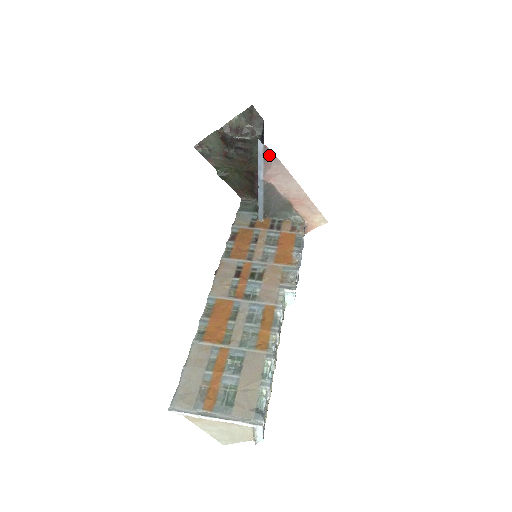
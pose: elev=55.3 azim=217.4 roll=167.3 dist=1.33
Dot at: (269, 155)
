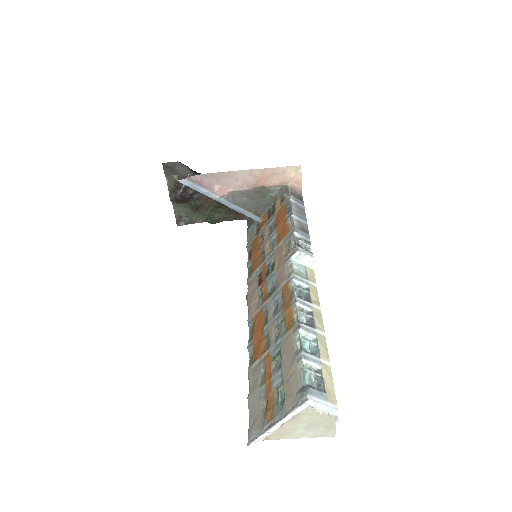
Dot at: (199, 179)
